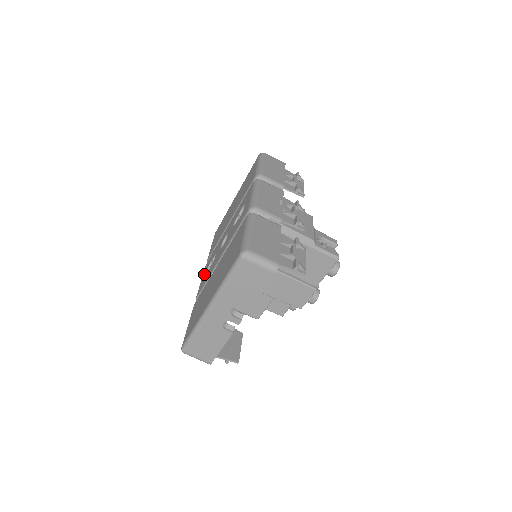
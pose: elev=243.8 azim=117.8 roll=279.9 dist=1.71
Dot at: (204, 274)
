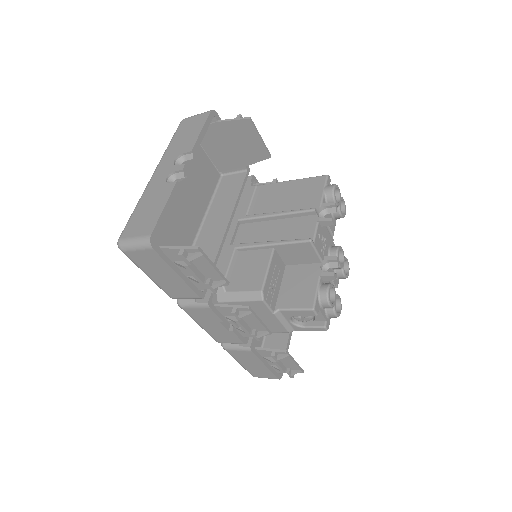
Dot at: occluded
